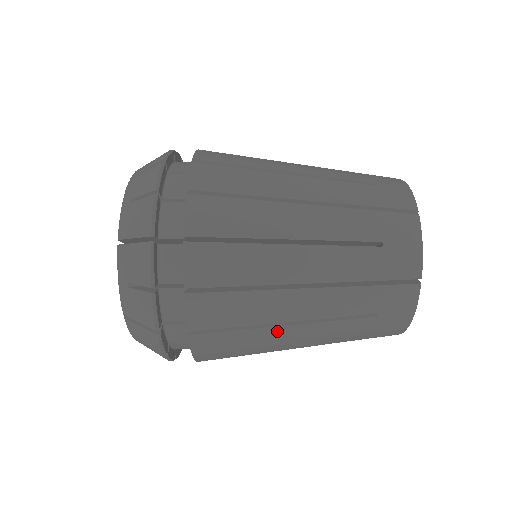
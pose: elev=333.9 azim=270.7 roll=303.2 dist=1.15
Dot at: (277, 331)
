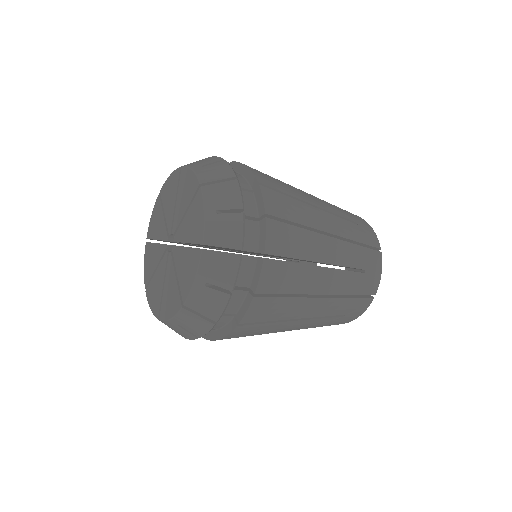
Dot at: (288, 324)
